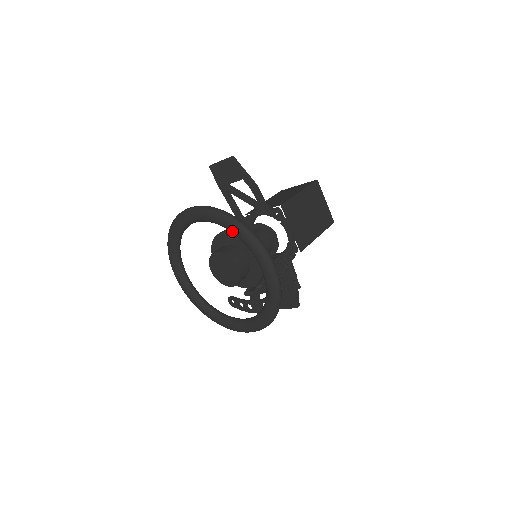
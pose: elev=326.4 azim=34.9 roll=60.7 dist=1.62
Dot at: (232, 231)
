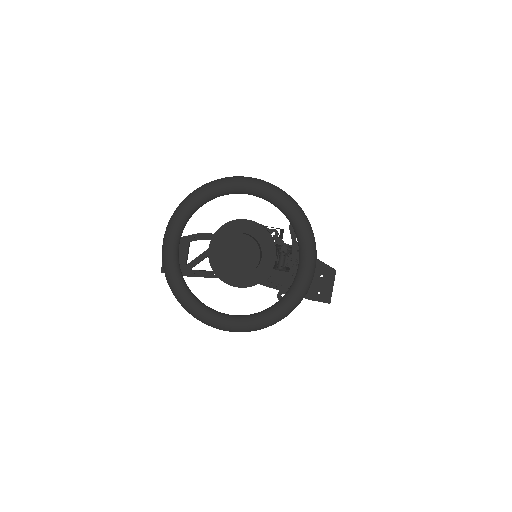
Dot at: (202, 198)
